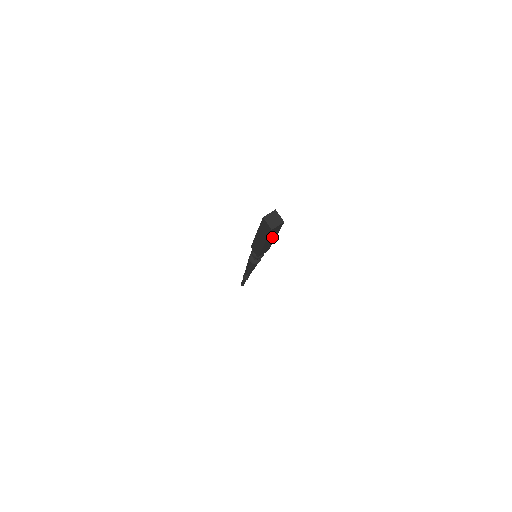
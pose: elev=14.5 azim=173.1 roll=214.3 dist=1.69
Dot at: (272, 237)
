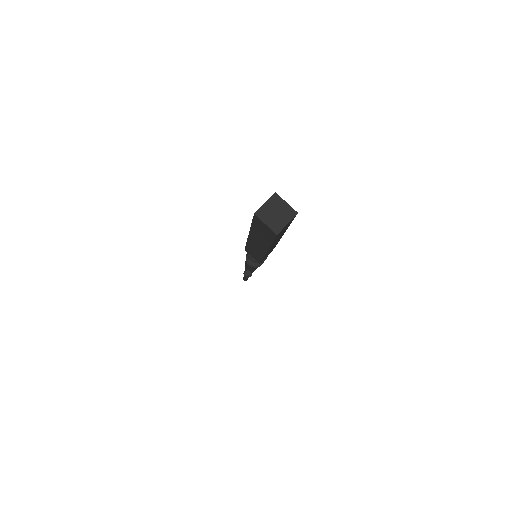
Dot at: occluded
